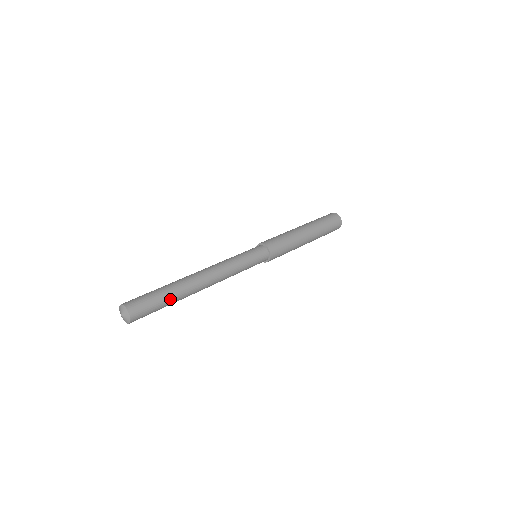
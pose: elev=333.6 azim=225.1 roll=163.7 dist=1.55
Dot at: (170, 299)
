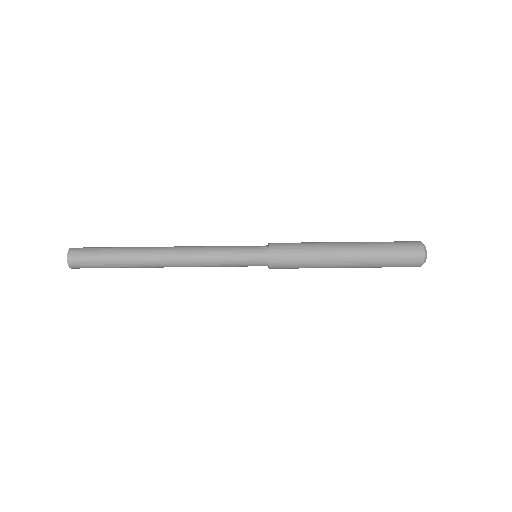
Dot at: (116, 258)
